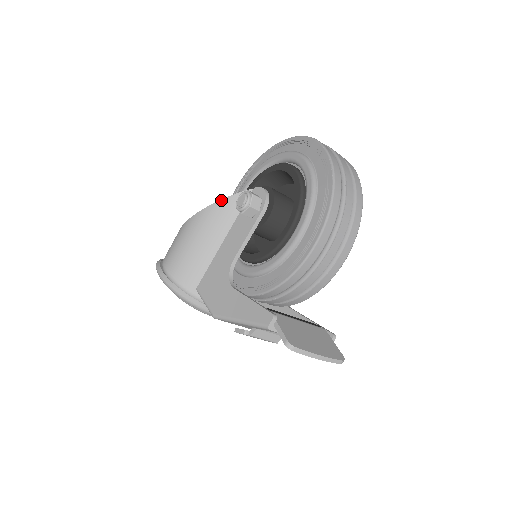
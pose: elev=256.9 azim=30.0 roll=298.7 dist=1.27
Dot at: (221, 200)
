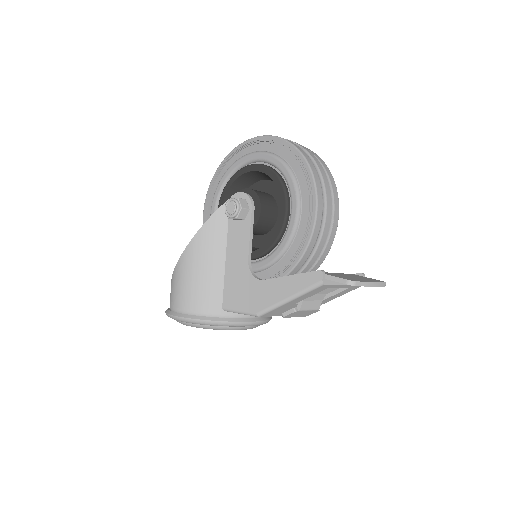
Dot at: (206, 222)
